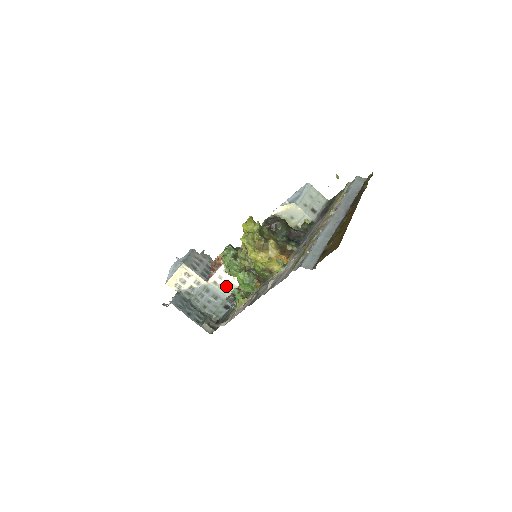
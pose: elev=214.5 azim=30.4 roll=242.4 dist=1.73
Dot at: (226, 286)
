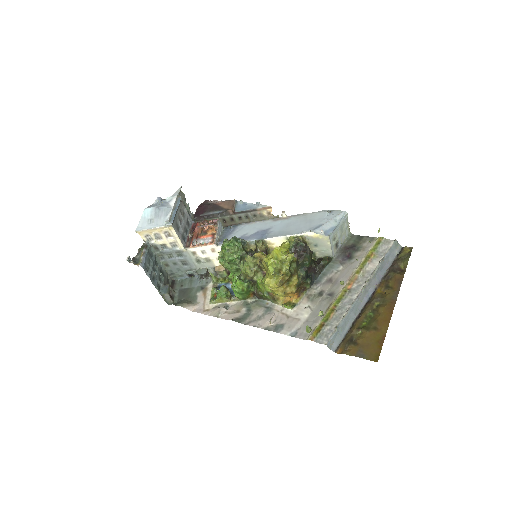
Dot at: (204, 261)
